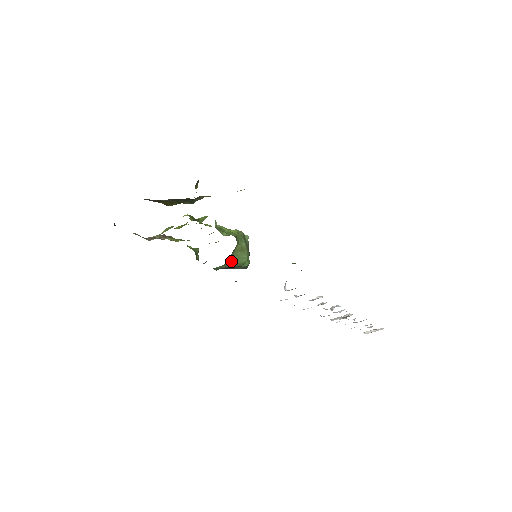
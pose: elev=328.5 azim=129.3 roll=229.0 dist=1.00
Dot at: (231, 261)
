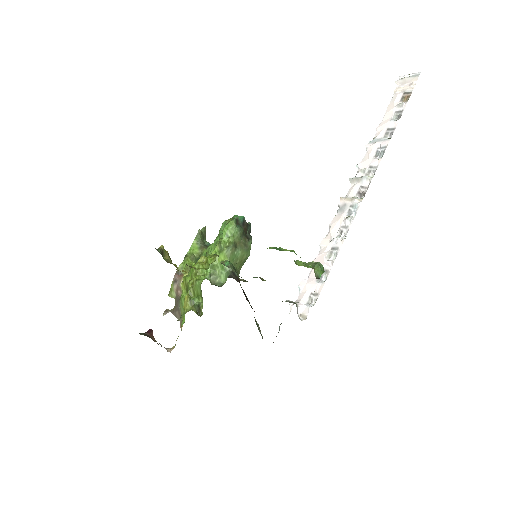
Dot at: occluded
